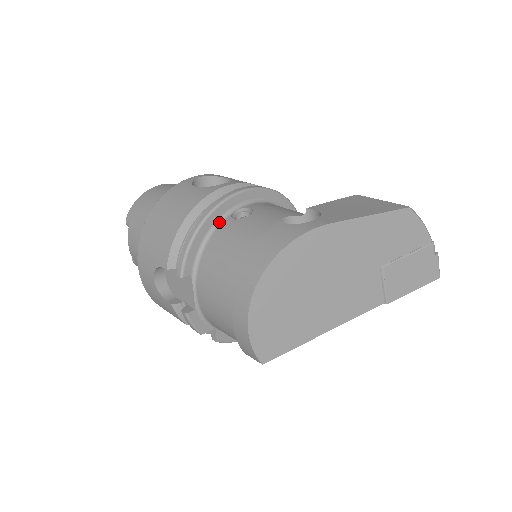
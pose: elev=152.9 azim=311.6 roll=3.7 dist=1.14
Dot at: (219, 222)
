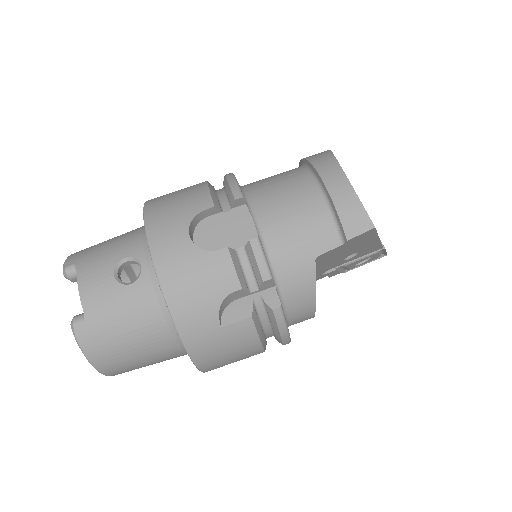
Dot at: occluded
